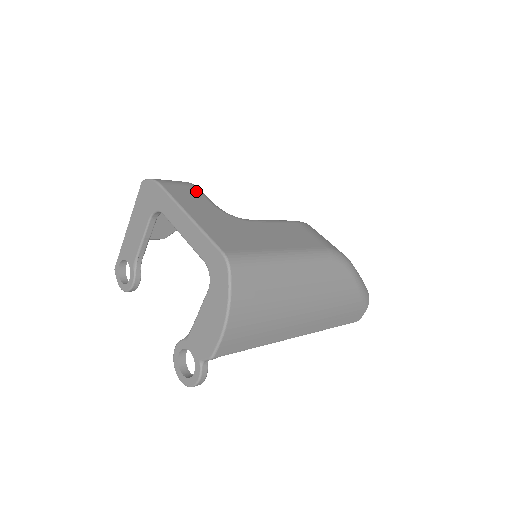
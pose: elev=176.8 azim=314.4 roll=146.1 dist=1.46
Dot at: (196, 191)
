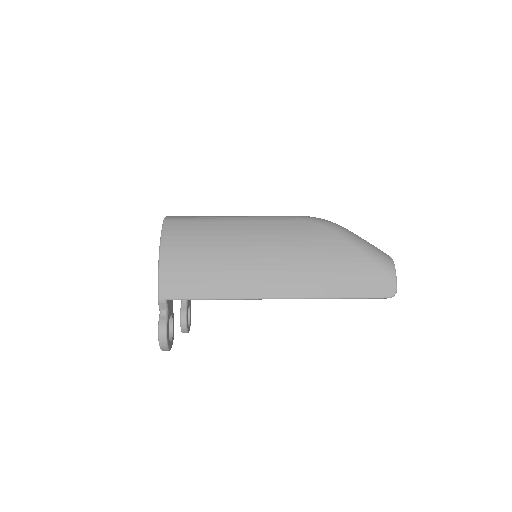
Dot at: occluded
